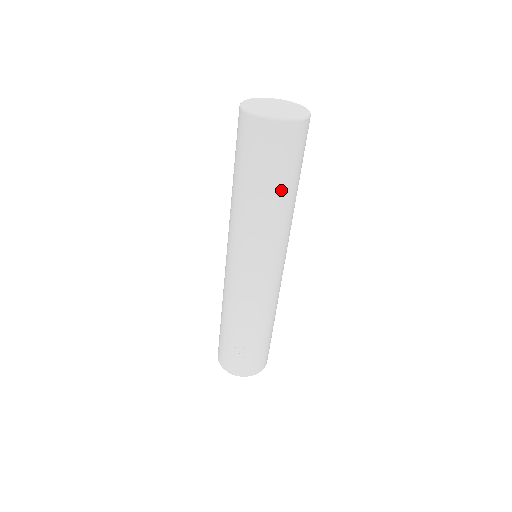
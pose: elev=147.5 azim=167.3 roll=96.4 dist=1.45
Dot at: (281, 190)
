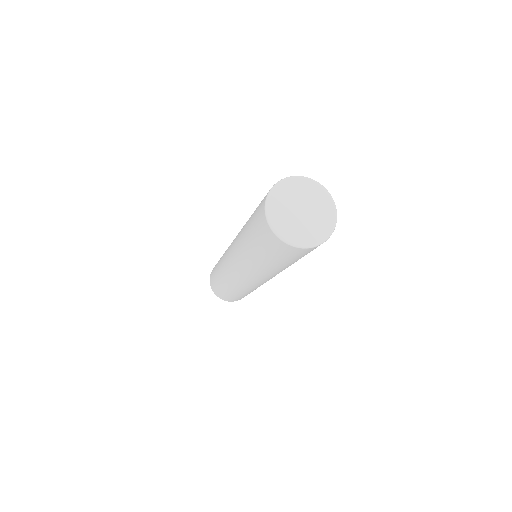
Dot at: (277, 265)
